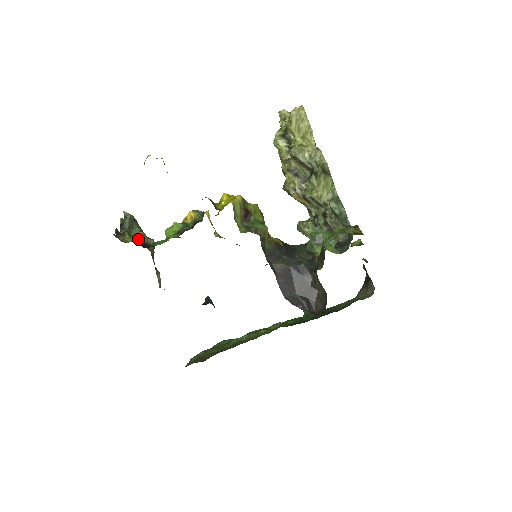
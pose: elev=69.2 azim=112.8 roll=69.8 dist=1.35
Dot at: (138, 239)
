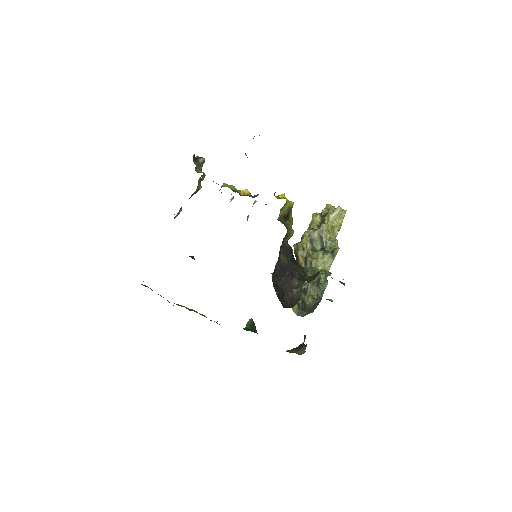
Dot at: occluded
